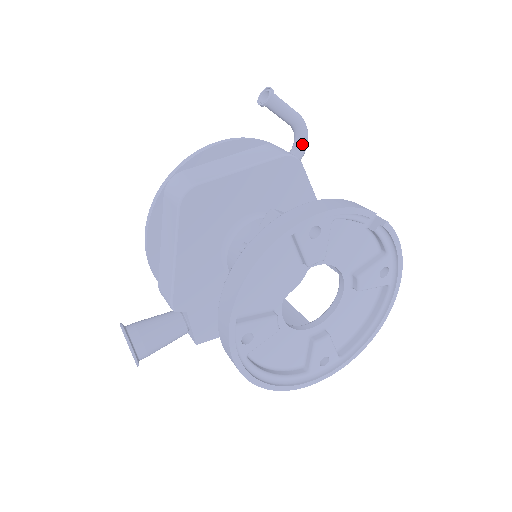
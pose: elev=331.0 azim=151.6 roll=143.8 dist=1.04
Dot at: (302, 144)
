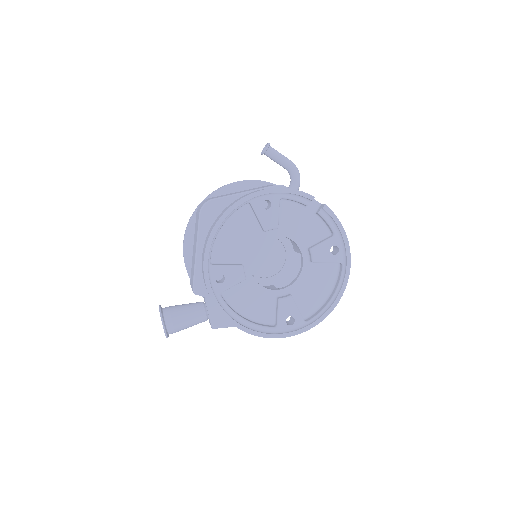
Dot at: (295, 182)
